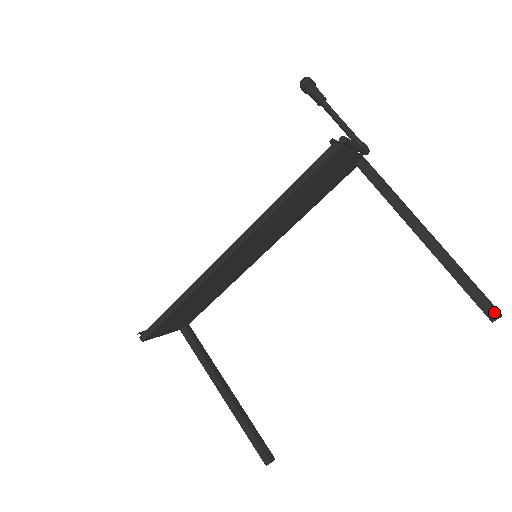
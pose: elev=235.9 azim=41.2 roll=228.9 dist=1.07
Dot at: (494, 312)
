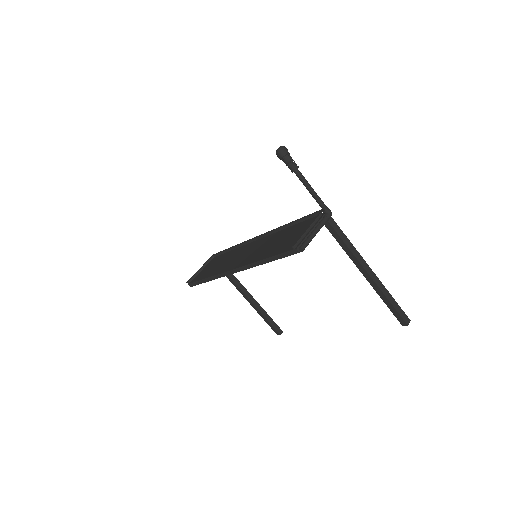
Dot at: (404, 322)
